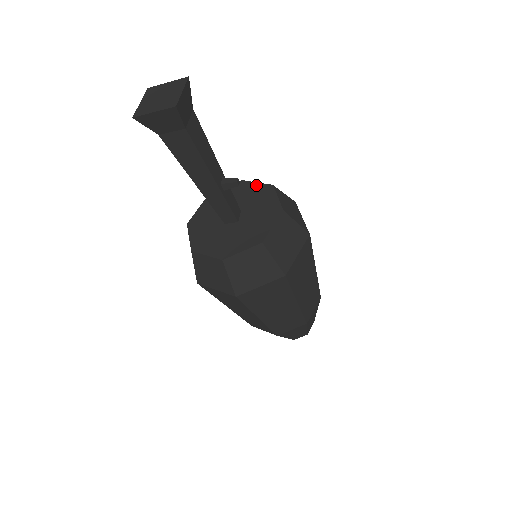
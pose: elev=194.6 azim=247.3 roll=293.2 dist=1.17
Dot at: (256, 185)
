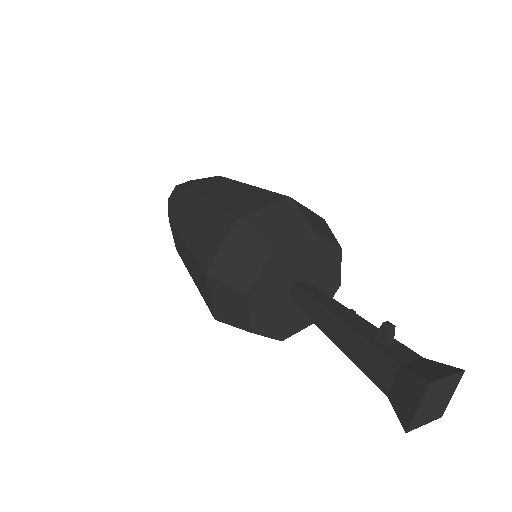
Dot at: (327, 245)
